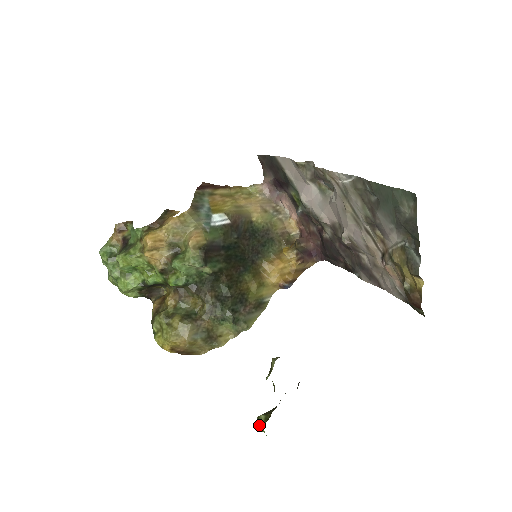
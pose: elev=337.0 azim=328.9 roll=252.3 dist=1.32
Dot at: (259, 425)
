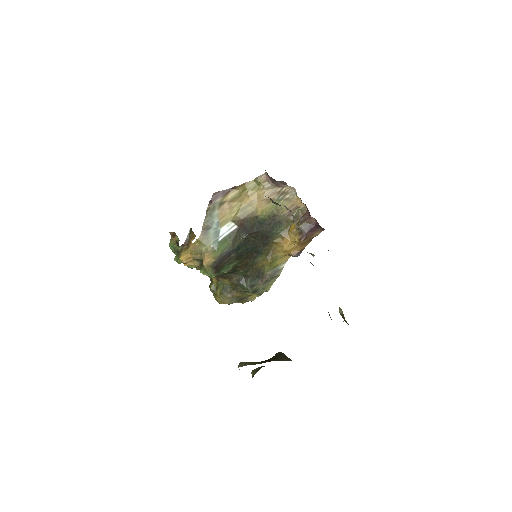
Dot at: (252, 376)
